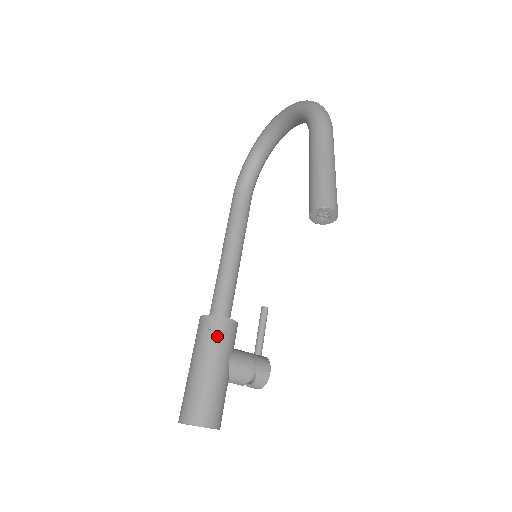
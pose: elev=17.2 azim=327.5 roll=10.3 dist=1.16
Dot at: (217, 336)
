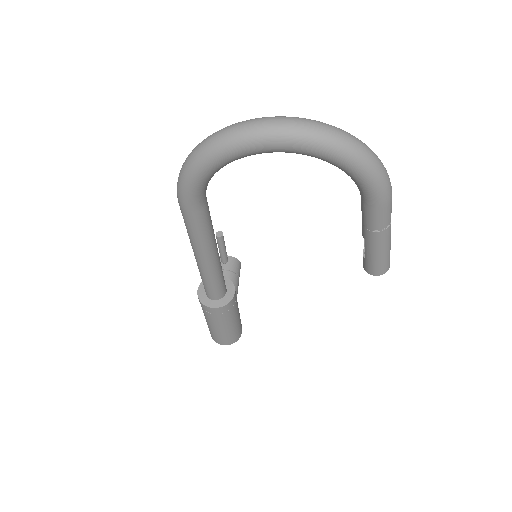
Dot at: (234, 307)
